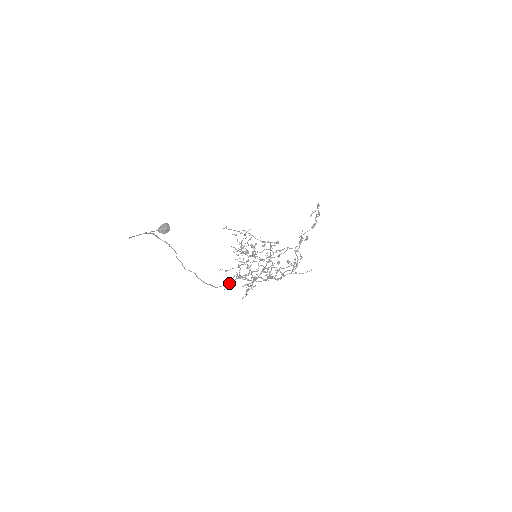
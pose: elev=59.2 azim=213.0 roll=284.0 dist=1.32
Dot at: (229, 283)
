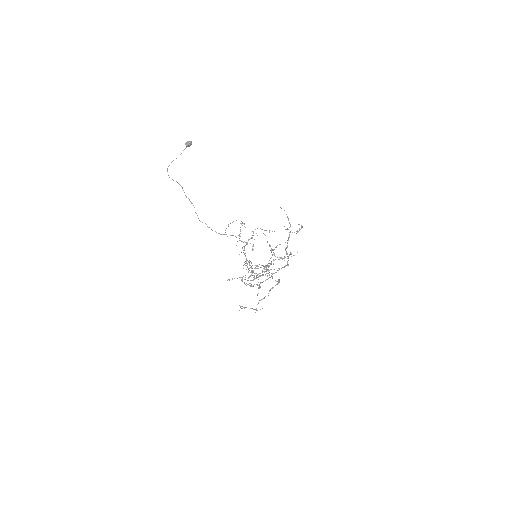
Dot at: (230, 235)
